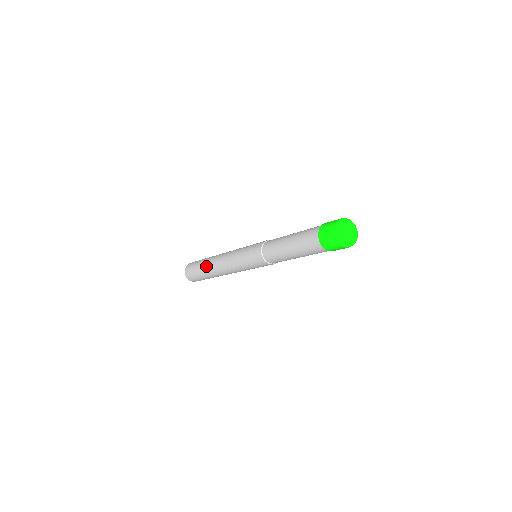
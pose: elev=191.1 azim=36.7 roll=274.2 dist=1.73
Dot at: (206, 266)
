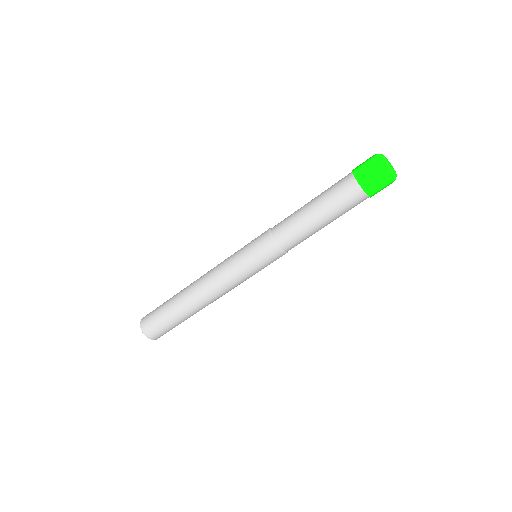
Dot at: (180, 291)
